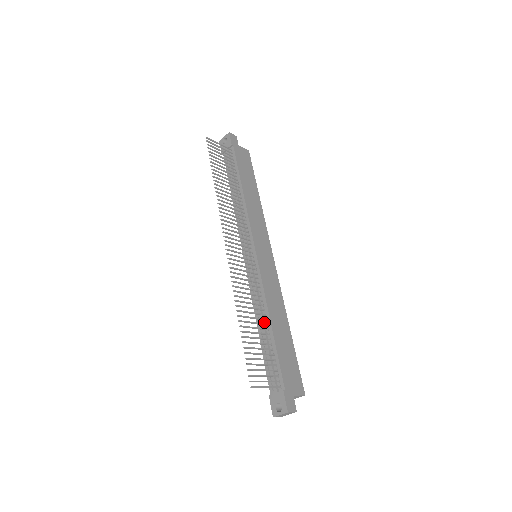
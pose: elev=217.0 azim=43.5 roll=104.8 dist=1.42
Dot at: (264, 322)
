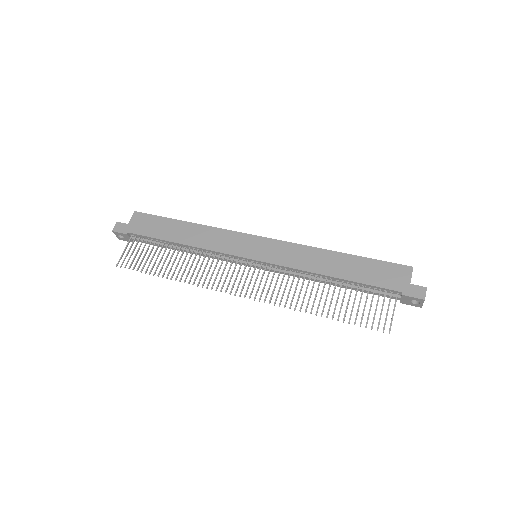
Dot at: (328, 280)
